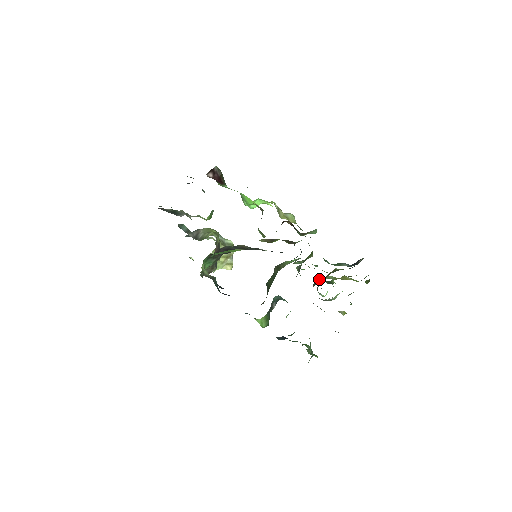
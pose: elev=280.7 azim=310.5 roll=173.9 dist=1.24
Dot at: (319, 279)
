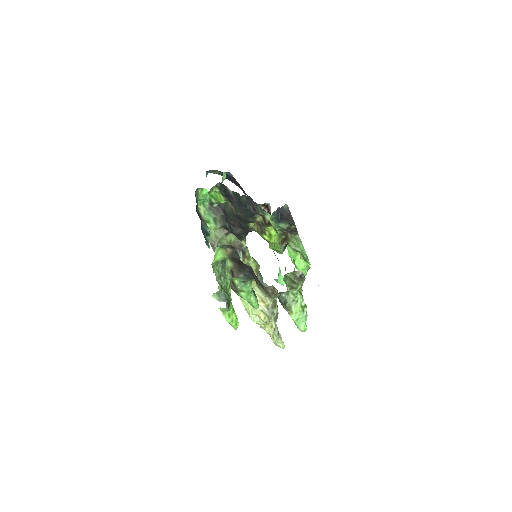
Dot at: occluded
